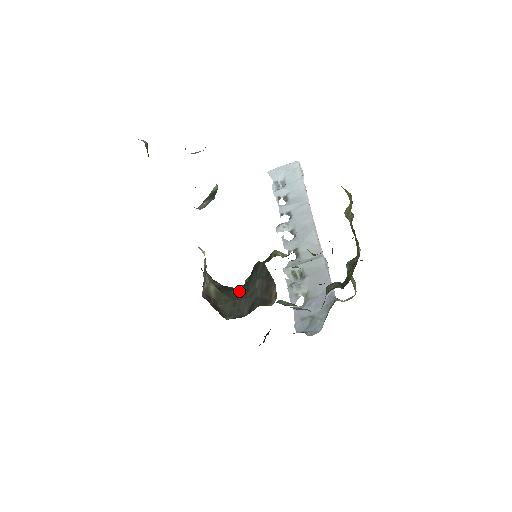
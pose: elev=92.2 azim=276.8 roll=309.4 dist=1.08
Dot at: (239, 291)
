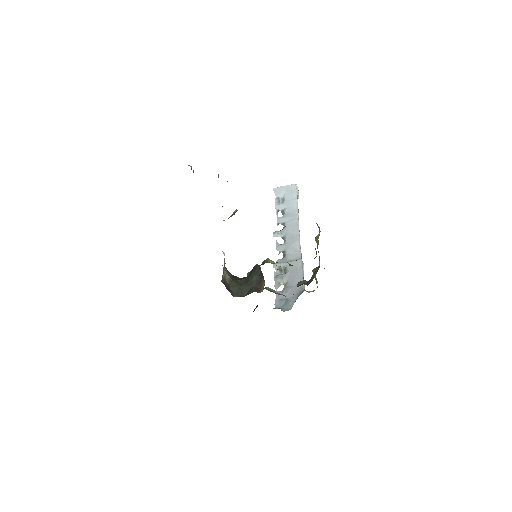
Dot at: (243, 281)
